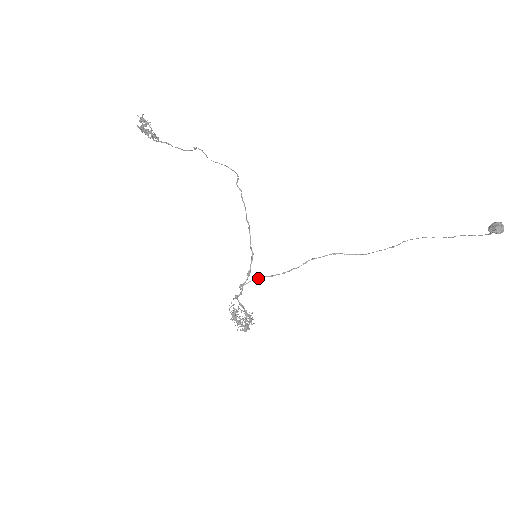
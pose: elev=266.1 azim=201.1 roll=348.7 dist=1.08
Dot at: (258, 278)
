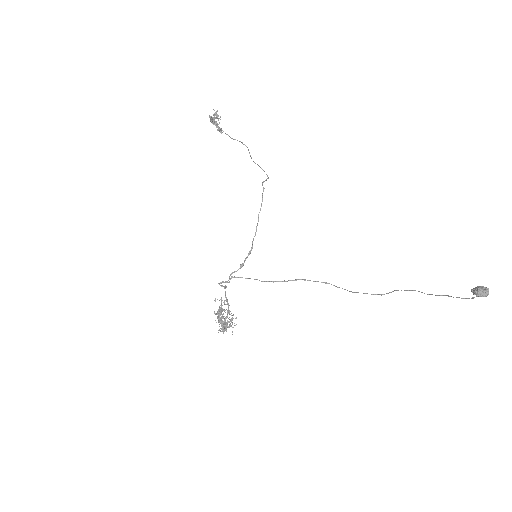
Dot at: (250, 278)
